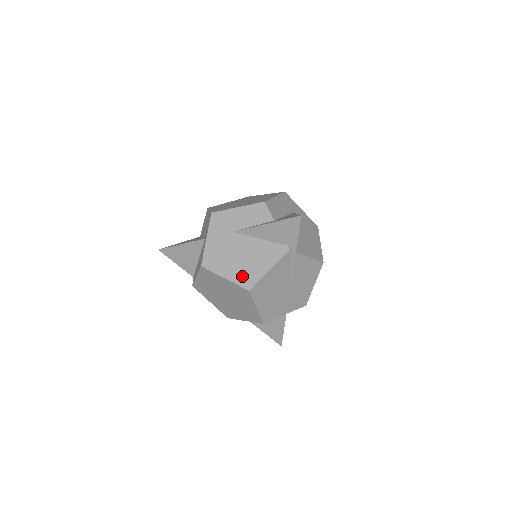
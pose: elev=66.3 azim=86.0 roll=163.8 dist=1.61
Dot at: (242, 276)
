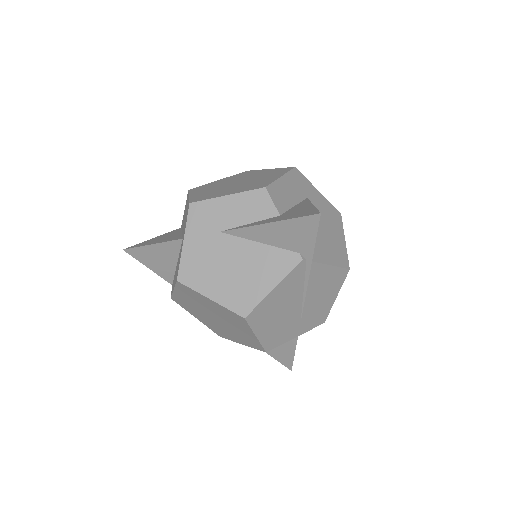
Dot at: (234, 297)
